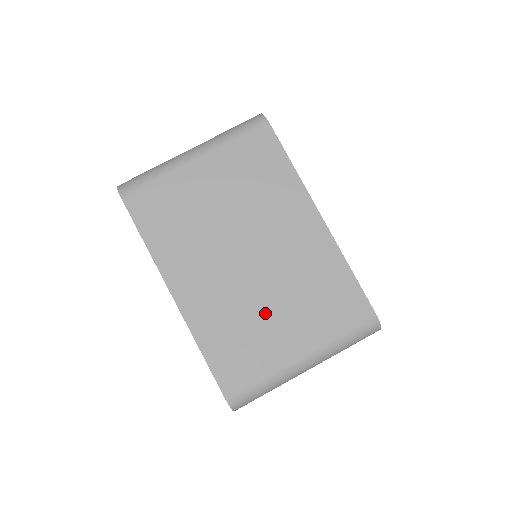
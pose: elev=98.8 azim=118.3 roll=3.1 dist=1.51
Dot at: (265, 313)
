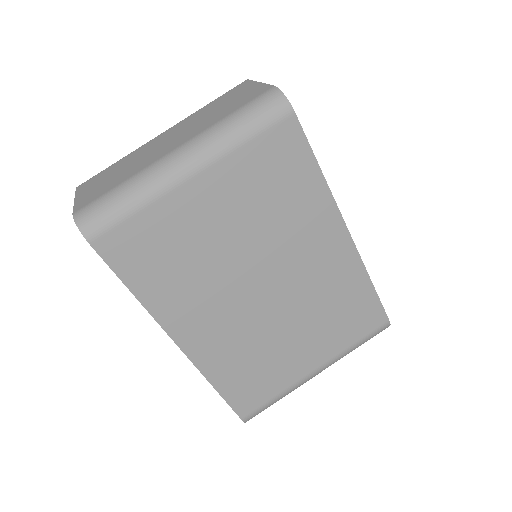
Dot at: (282, 341)
